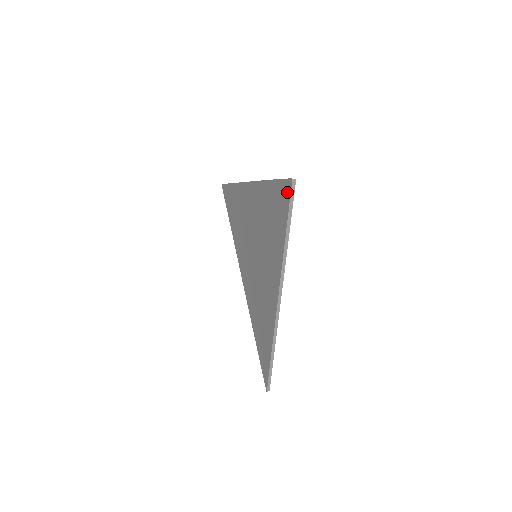
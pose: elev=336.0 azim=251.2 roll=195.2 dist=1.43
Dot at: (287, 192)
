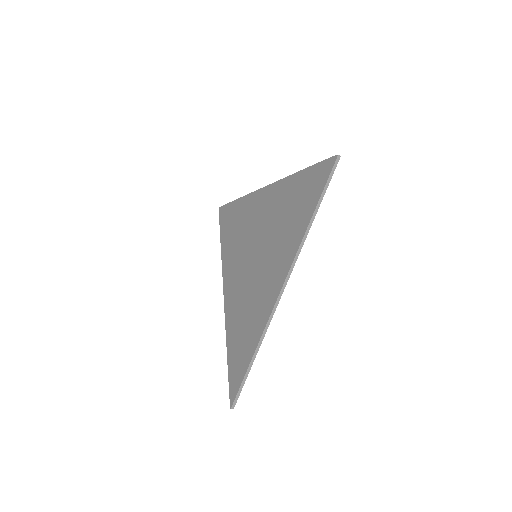
Dot at: (327, 169)
